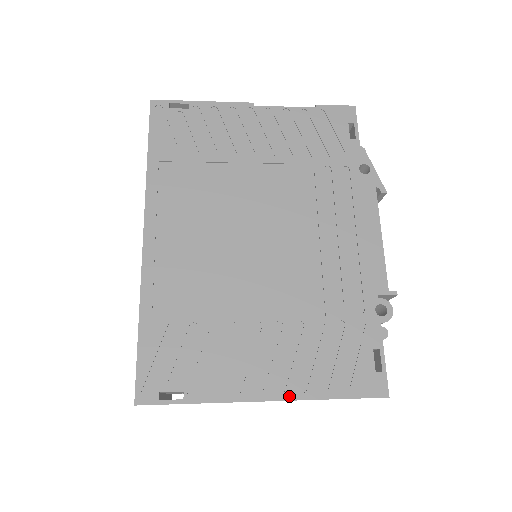
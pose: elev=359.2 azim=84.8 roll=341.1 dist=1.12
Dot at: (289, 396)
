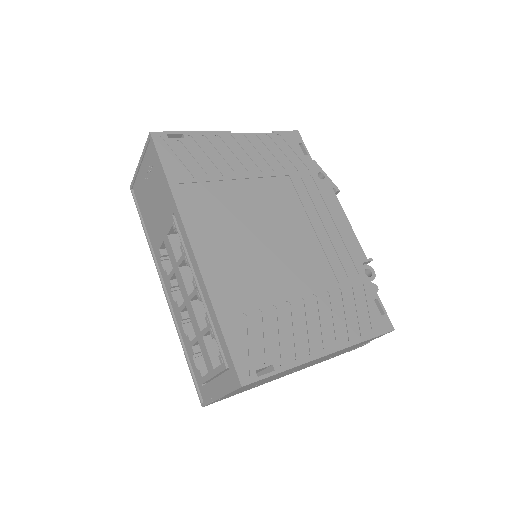
Dot at: (340, 347)
